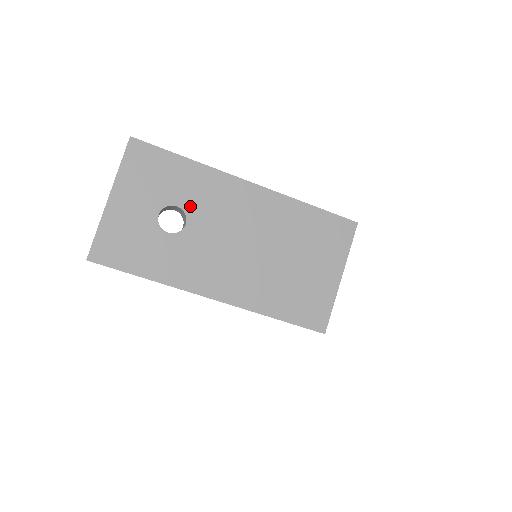
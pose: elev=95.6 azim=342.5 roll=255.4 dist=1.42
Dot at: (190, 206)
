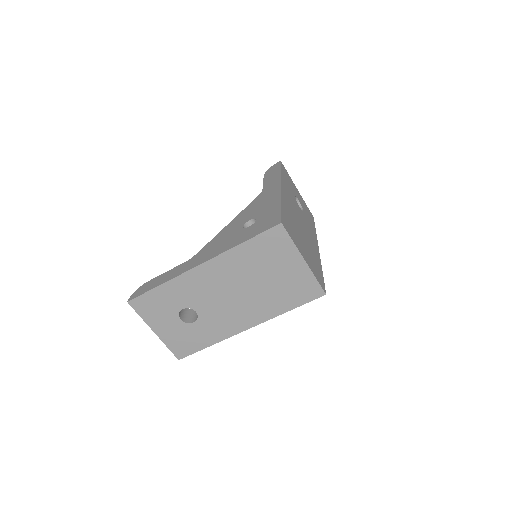
Dot at: (188, 303)
